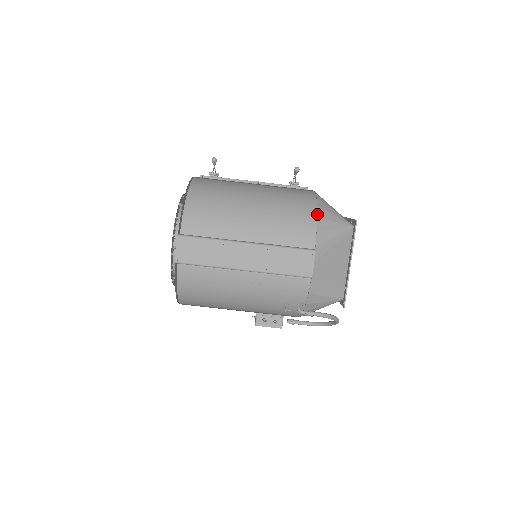
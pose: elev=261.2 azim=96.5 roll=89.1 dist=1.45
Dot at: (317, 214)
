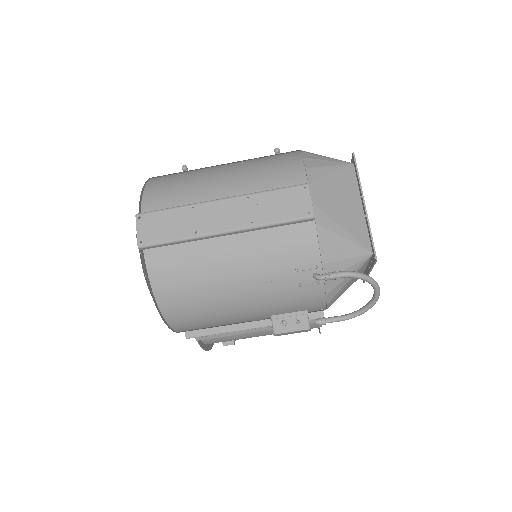
Dot at: (302, 156)
